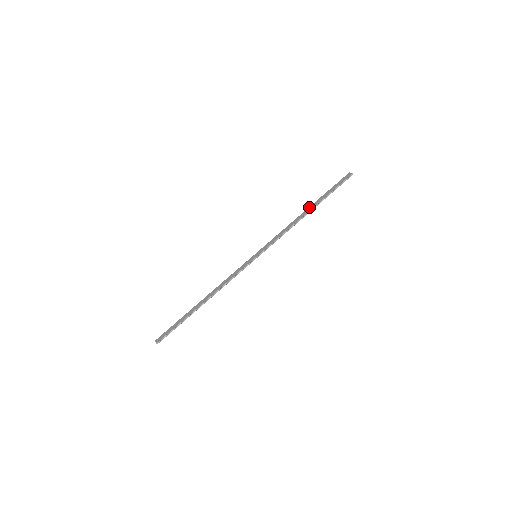
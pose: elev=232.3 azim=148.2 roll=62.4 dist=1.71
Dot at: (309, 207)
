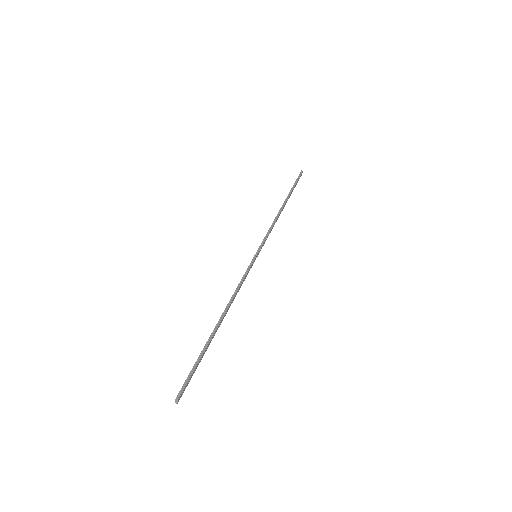
Dot at: occluded
